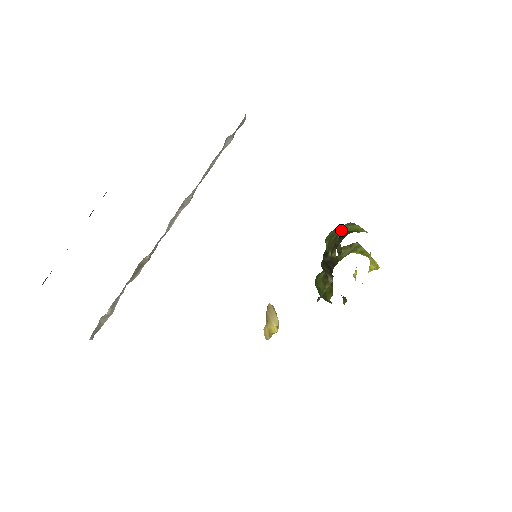
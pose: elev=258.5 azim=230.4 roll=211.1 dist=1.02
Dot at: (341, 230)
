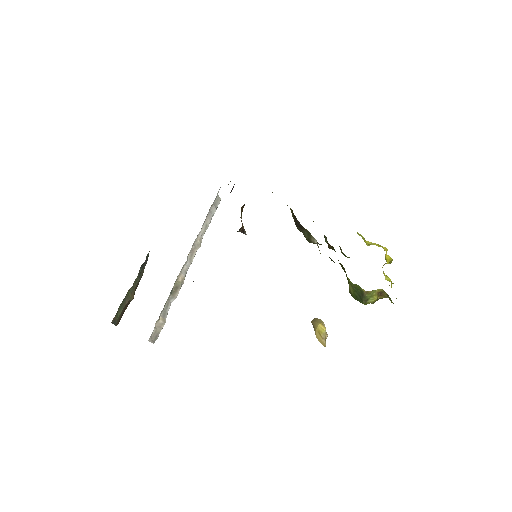
Dot at: occluded
